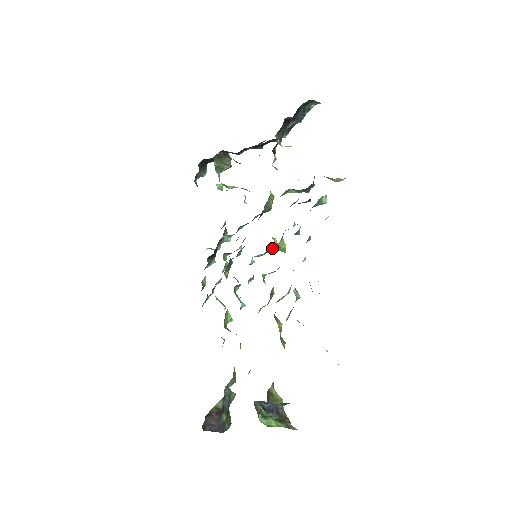
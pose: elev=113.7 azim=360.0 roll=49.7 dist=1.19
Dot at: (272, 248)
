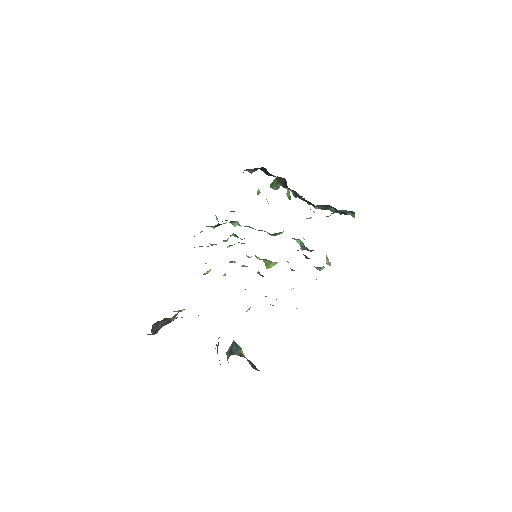
Dot at: (266, 260)
